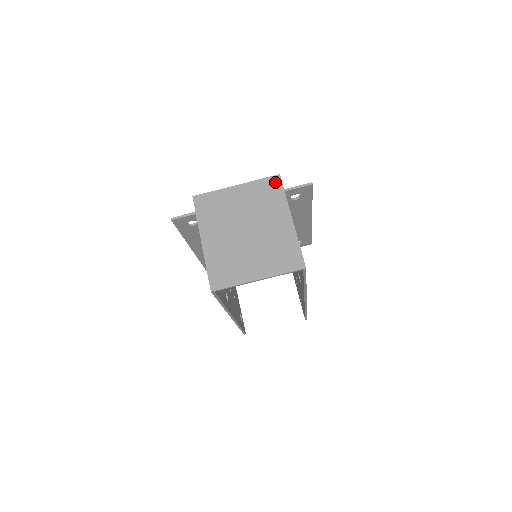
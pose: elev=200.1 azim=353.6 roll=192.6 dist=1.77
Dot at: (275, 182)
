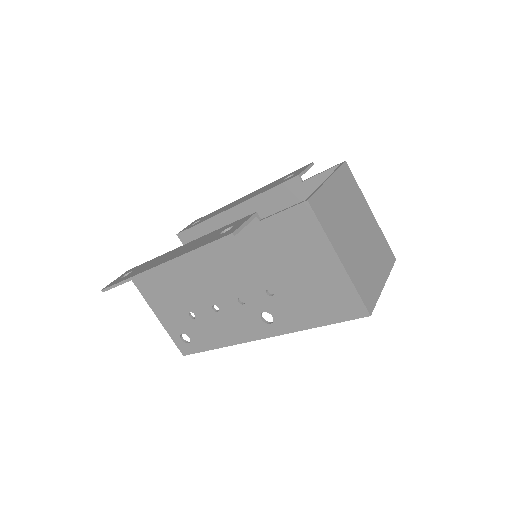
Dot at: (348, 171)
